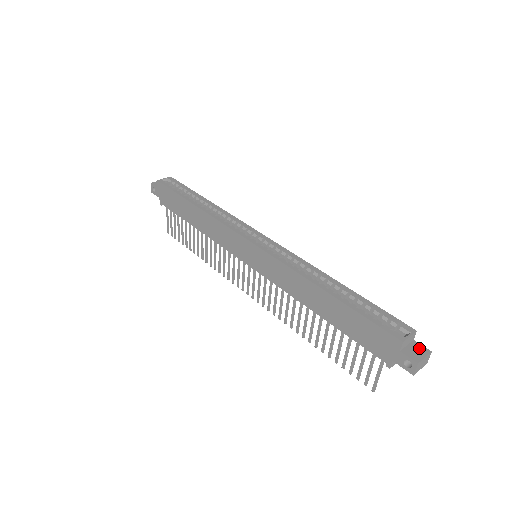
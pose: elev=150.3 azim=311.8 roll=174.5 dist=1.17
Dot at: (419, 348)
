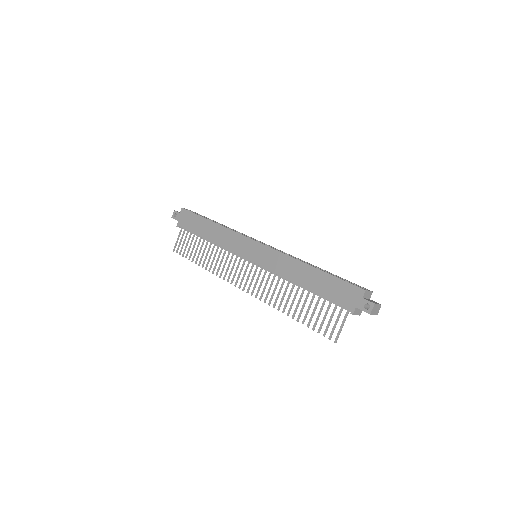
Dot at: (374, 301)
